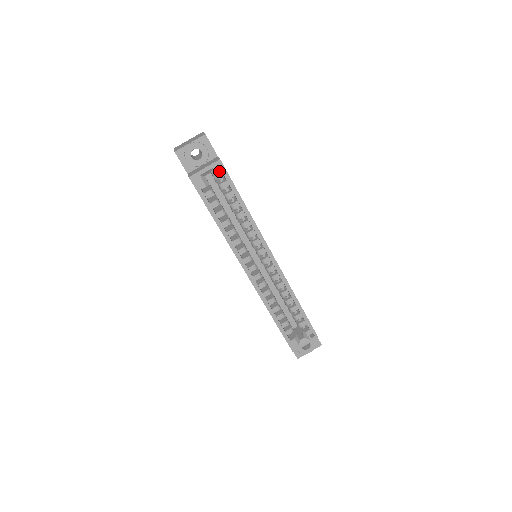
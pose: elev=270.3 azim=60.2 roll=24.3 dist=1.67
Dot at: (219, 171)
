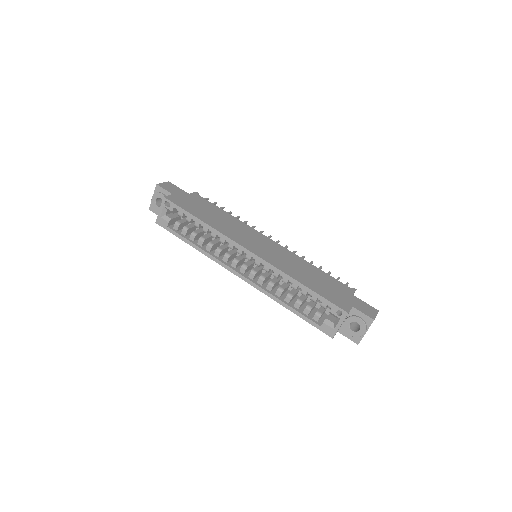
Dot at: occluded
